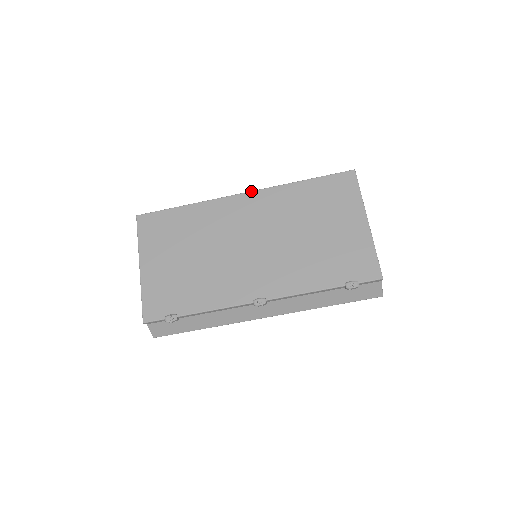
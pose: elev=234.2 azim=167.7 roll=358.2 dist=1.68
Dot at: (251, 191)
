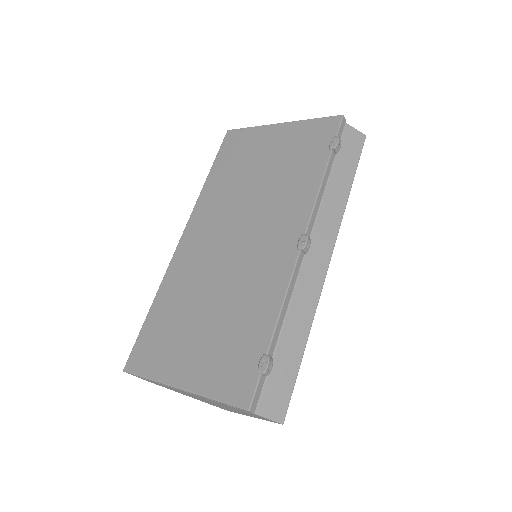
Dot at: (185, 228)
